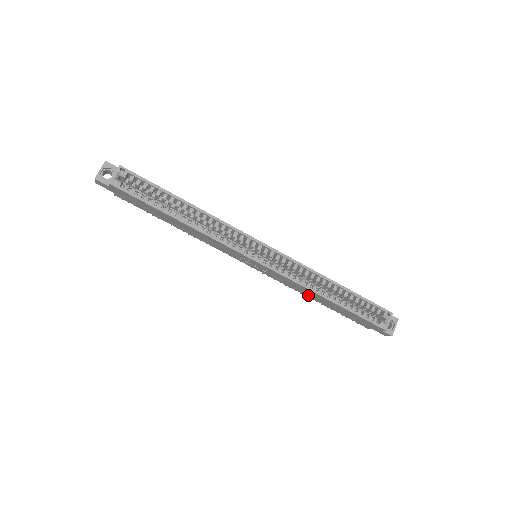
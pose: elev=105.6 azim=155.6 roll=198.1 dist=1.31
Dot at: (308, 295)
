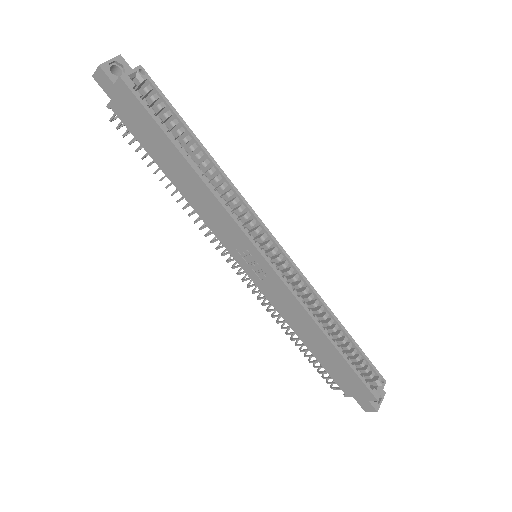
Dot at: (298, 329)
